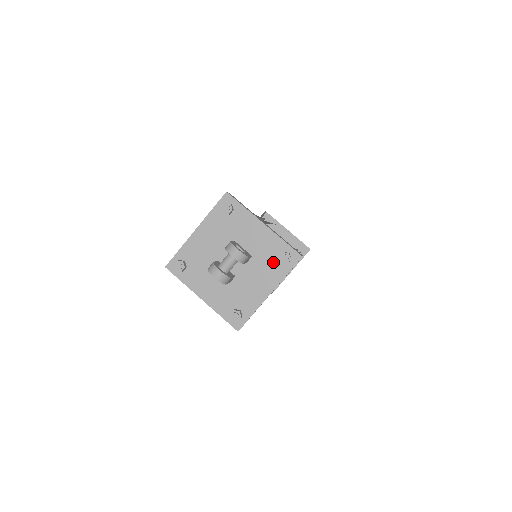
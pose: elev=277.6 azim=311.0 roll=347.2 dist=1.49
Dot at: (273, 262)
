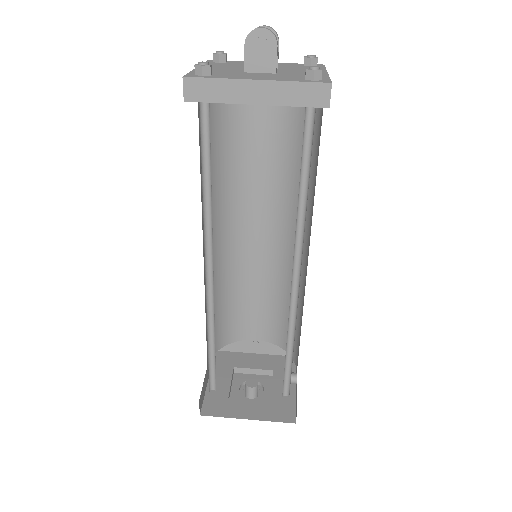
Dot at: (303, 67)
